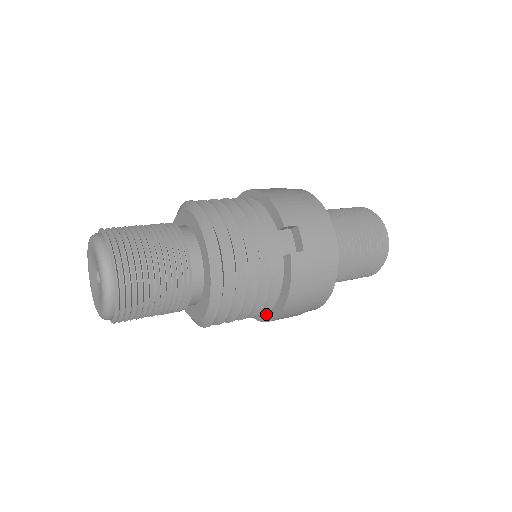
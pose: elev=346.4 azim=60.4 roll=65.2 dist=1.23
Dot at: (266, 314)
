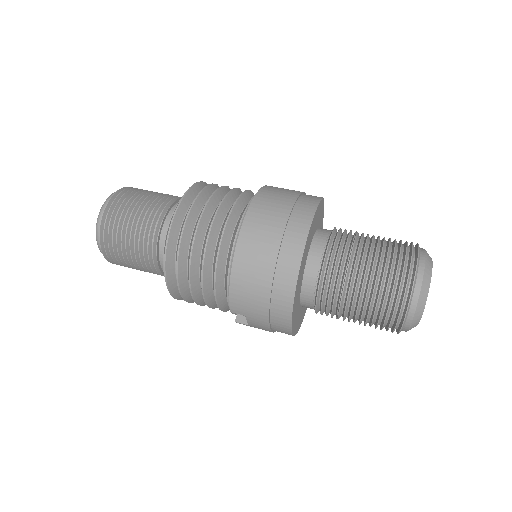
Dot at: occluded
